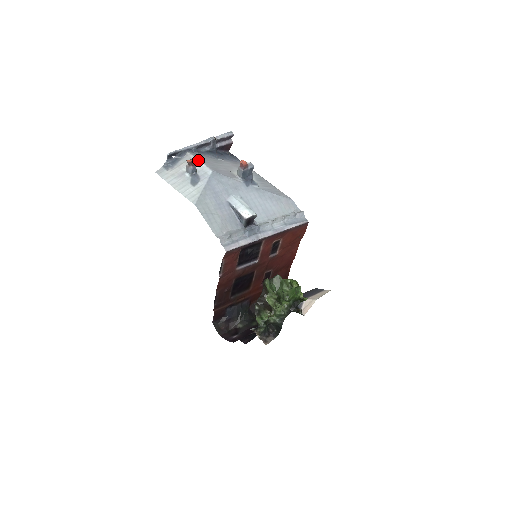
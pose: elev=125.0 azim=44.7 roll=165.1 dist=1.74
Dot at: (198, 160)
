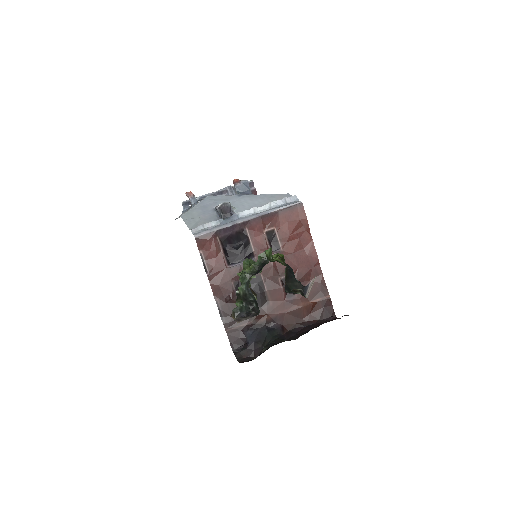
Dot at: occluded
